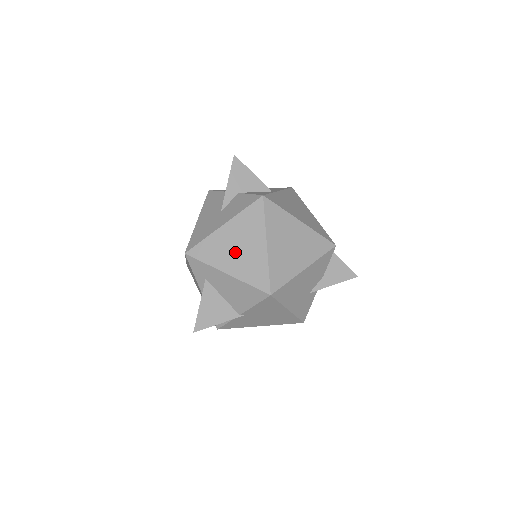
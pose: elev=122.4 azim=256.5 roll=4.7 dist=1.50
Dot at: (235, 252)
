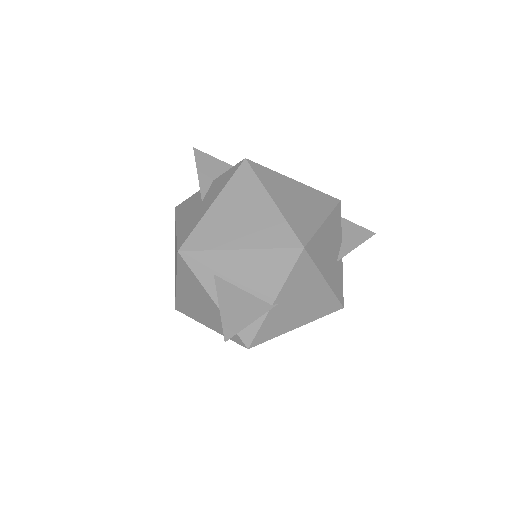
Dot at: (239, 223)
